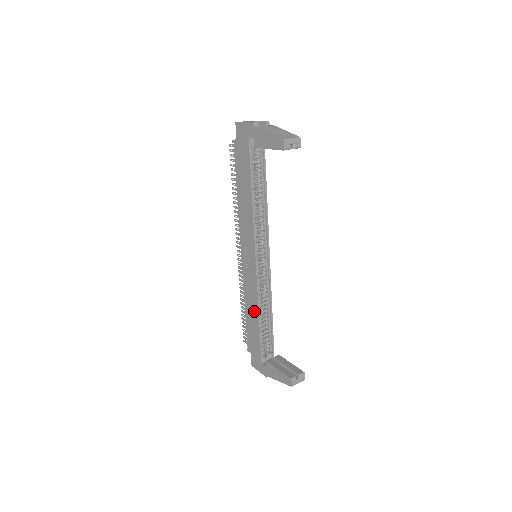
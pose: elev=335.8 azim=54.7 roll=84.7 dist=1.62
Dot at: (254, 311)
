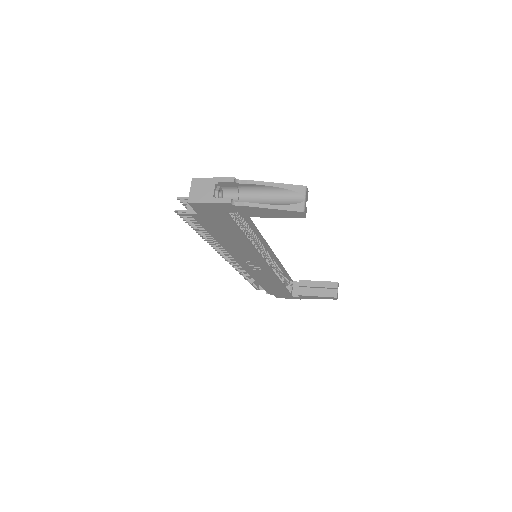
Dot at: (273, 283)
